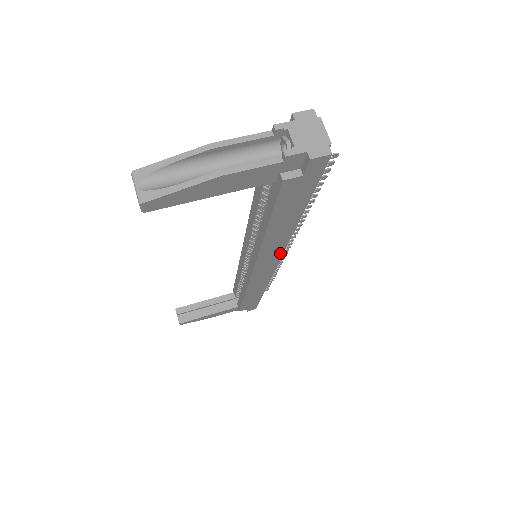
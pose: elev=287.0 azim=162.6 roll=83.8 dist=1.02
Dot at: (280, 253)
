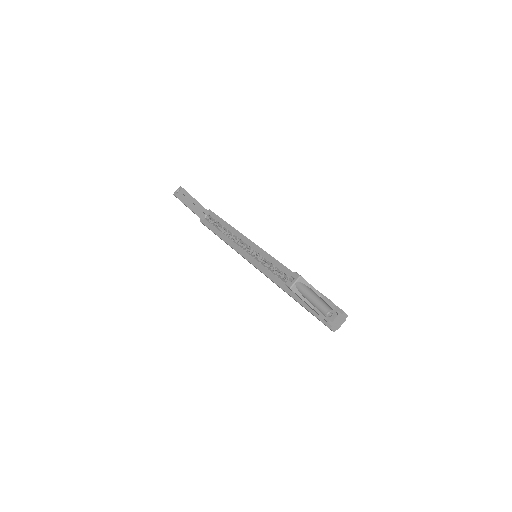
Dot at: (267, 277)
